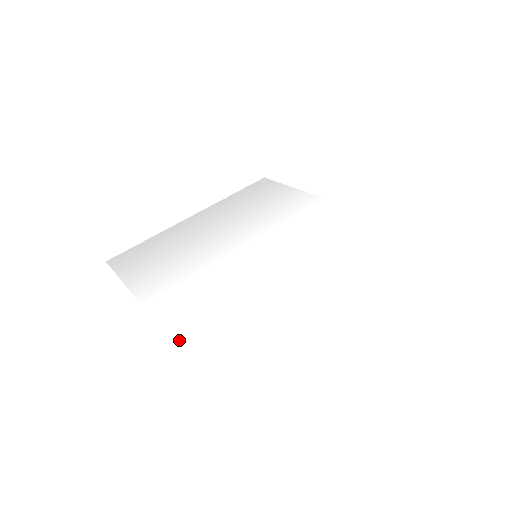
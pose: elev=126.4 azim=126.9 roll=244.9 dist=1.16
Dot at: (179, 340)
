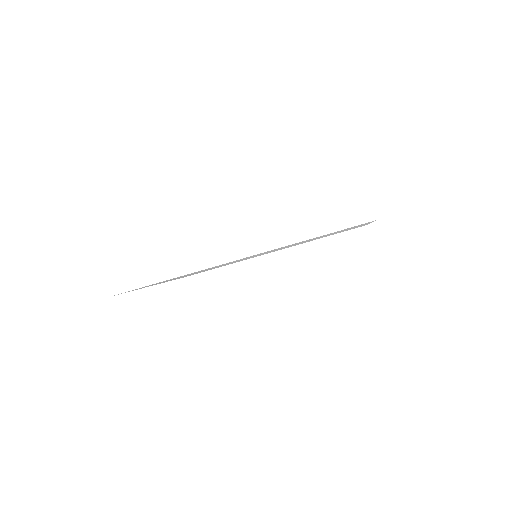
Dot at: occluded
